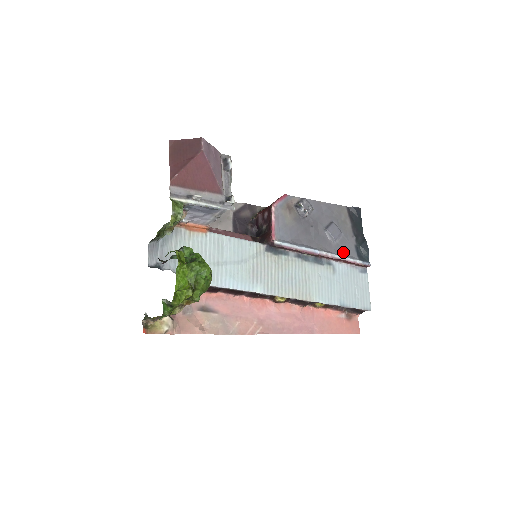
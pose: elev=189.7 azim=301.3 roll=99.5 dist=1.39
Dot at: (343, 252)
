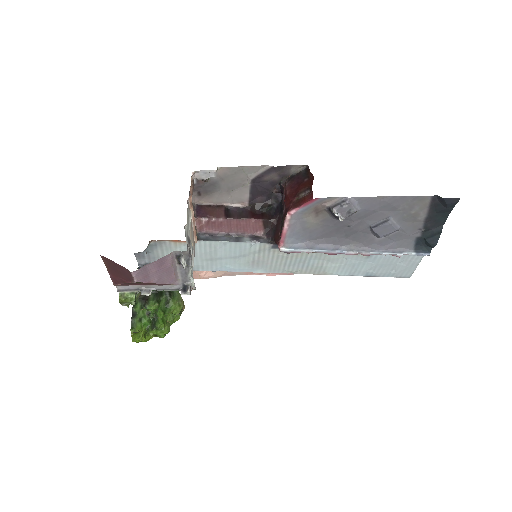
Dot at: (389, 246)
